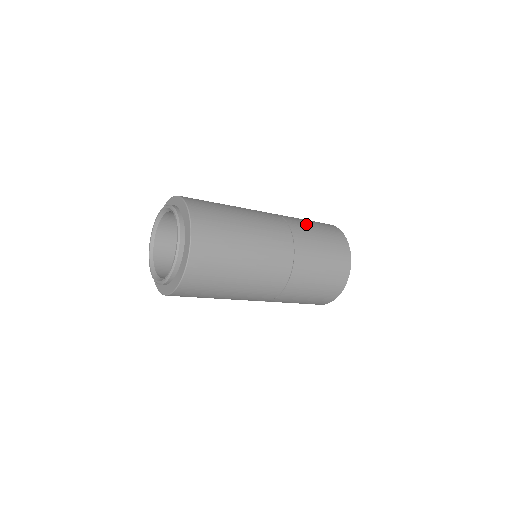
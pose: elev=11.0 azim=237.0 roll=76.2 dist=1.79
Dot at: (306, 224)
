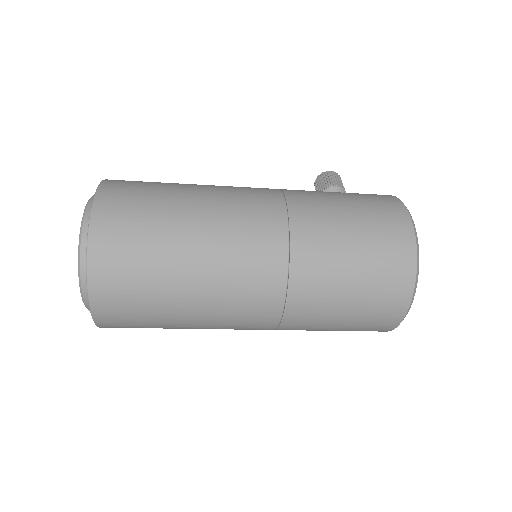
Dot at: (335, 242)
